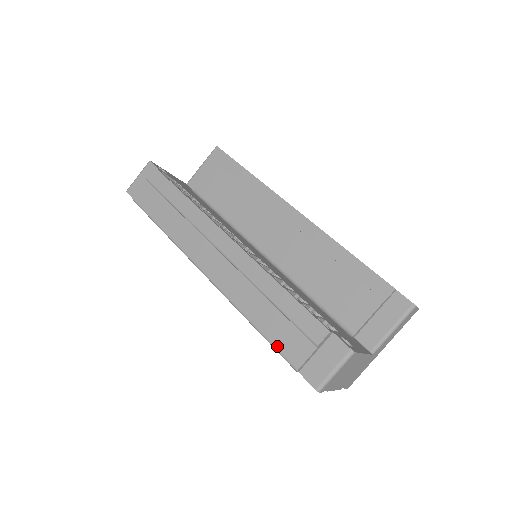
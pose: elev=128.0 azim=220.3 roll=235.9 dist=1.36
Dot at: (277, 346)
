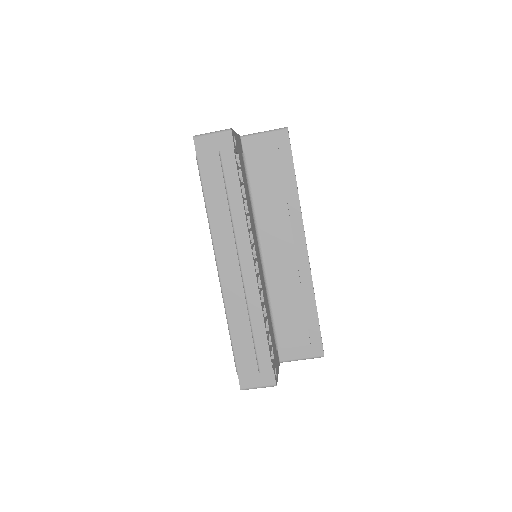
Dot at: (236, 354)
